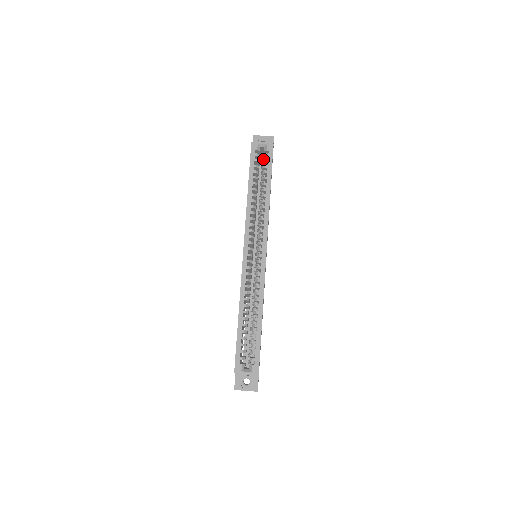
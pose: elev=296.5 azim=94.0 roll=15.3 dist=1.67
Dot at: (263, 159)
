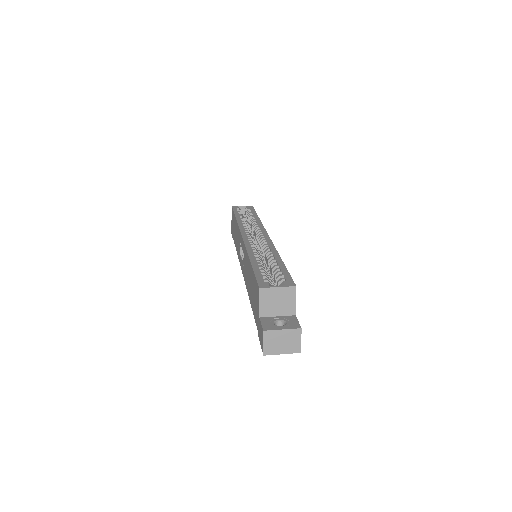
Dot at: (245, 215)
